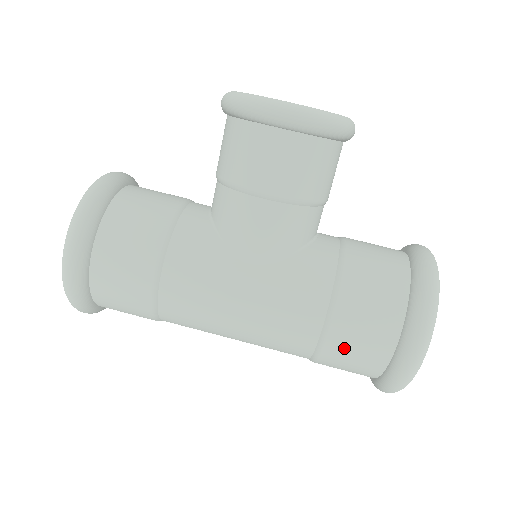
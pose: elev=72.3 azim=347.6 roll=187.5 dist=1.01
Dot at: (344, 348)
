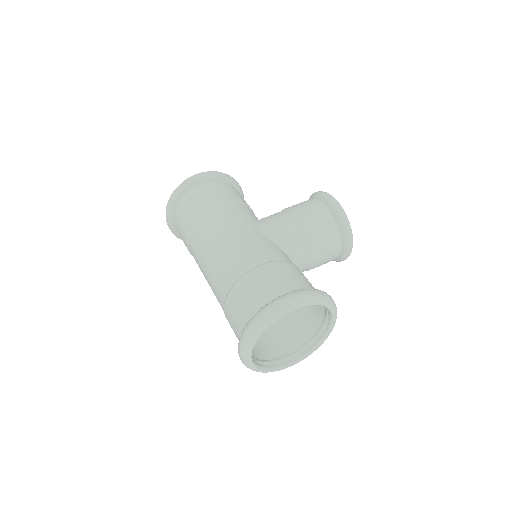
Dot at: (256, 281)
